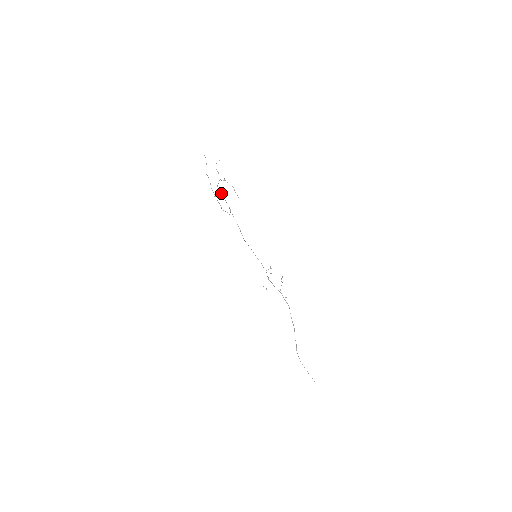
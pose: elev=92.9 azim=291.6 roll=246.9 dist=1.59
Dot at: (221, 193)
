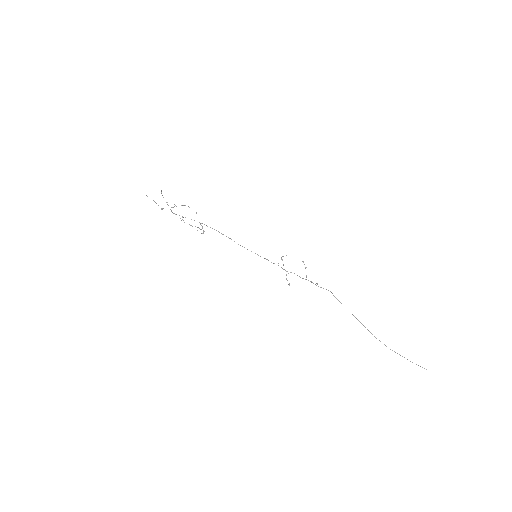
Dot at: (183, 217)
